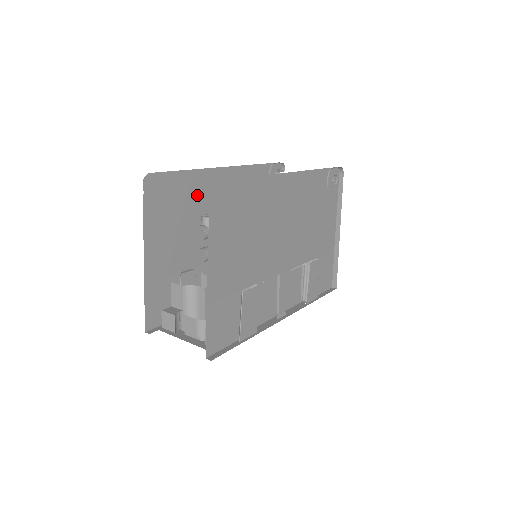
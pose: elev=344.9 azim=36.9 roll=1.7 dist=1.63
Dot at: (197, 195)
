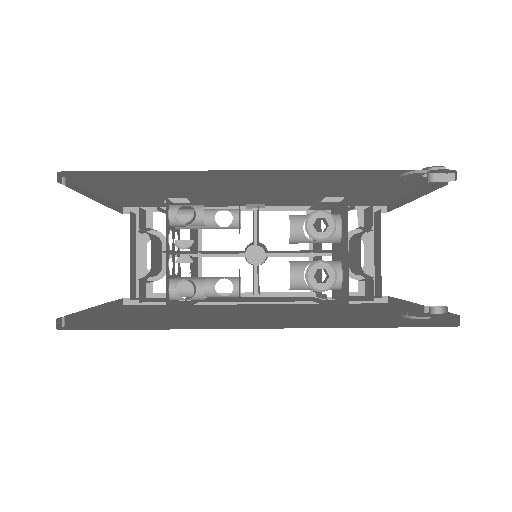
Dot at: (186, 179)
